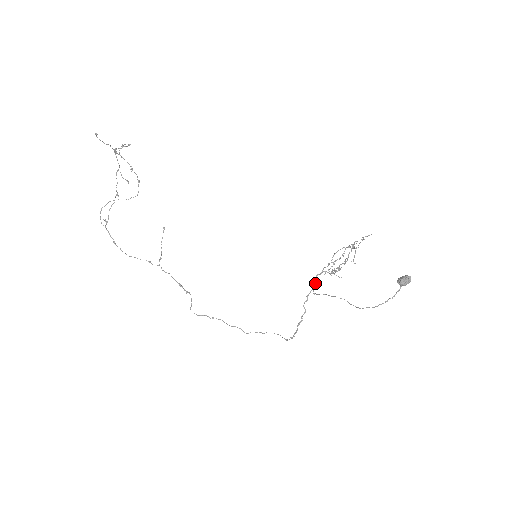
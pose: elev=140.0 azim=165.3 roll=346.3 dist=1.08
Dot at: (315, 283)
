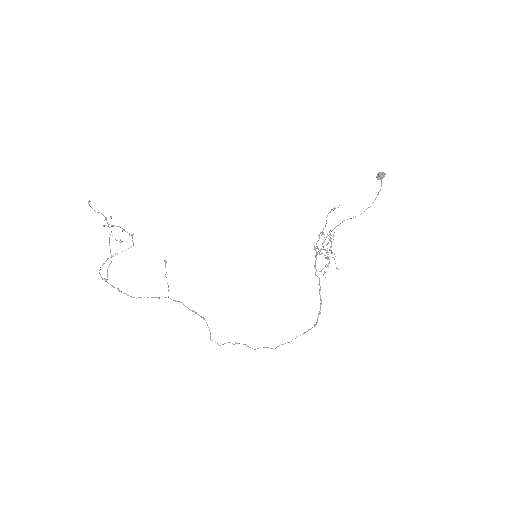
Dot at: (316, 253)
